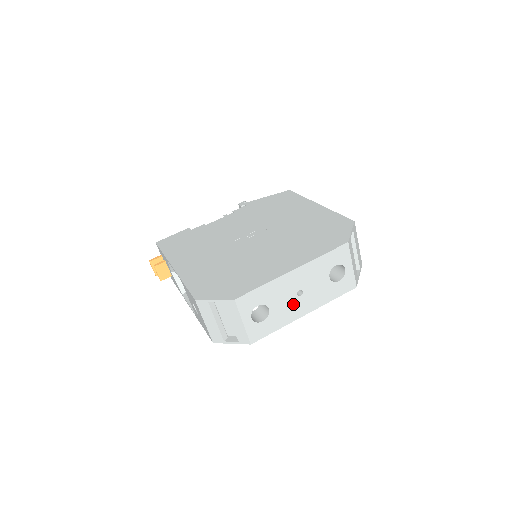
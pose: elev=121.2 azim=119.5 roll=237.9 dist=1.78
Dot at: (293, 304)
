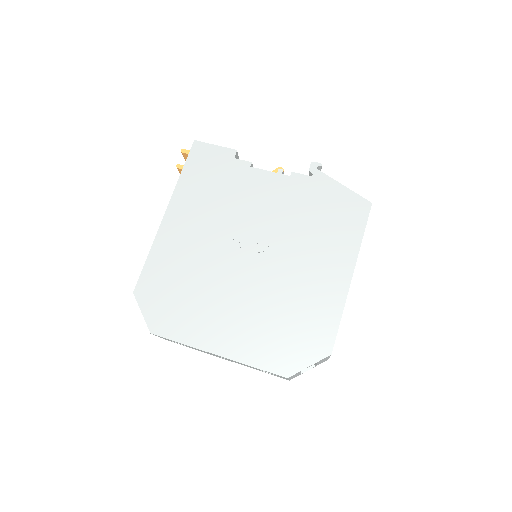
Dot at: (214, 355)
